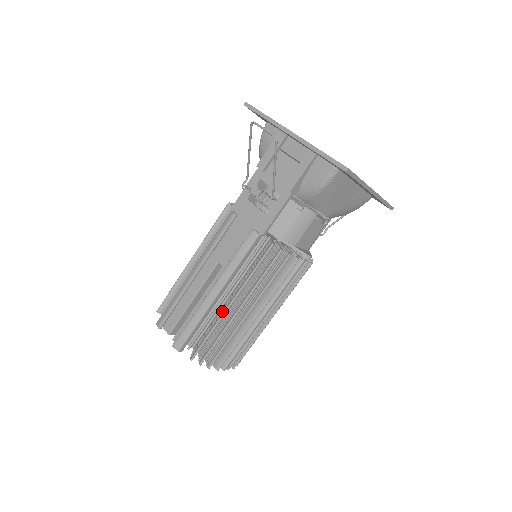
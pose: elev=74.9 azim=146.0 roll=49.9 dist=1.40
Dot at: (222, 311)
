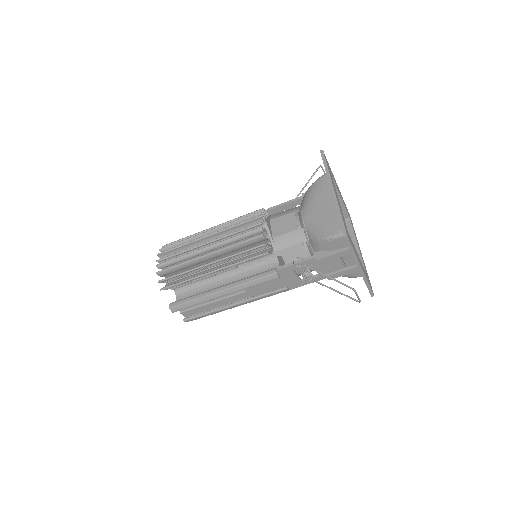
Dot at: occluded
